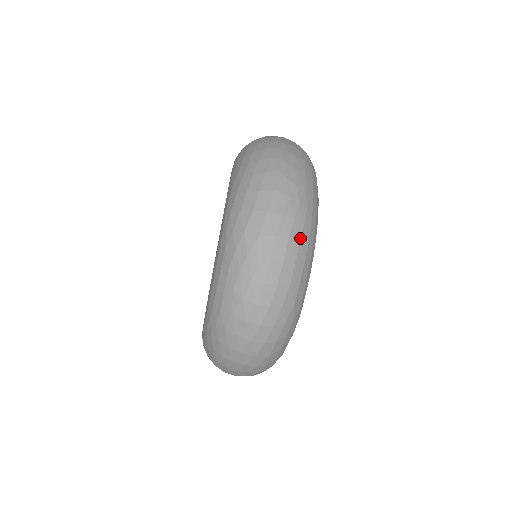
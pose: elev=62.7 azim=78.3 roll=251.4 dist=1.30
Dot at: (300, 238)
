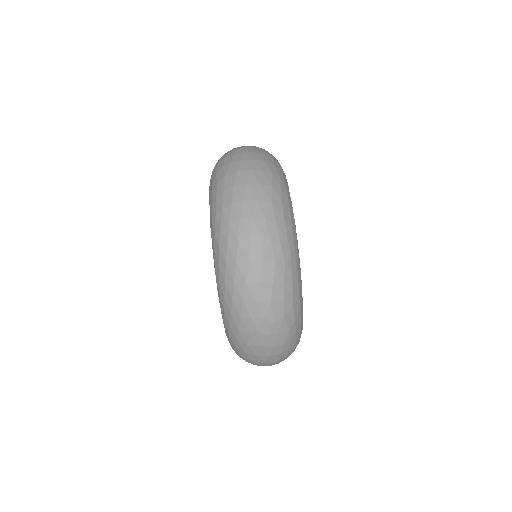
Dot at: (264, 149)
